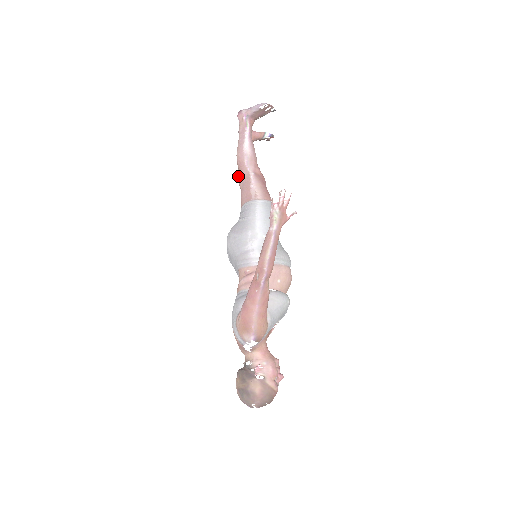
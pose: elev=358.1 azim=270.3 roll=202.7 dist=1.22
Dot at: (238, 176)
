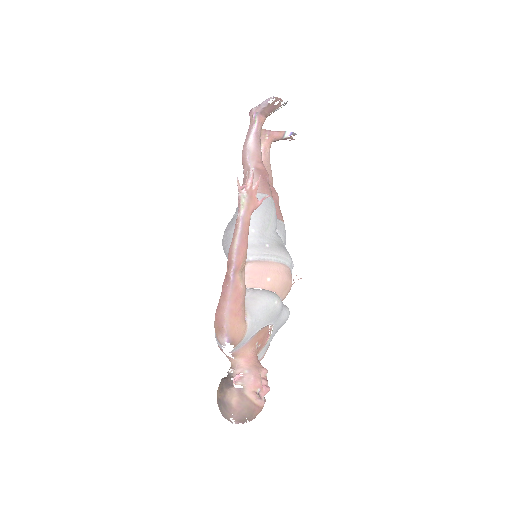
Dot at: occluded
